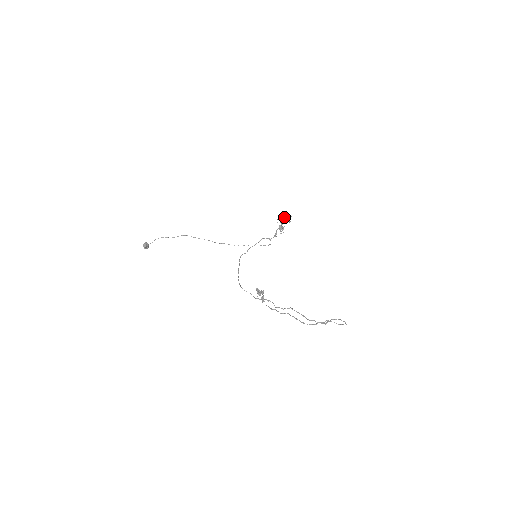
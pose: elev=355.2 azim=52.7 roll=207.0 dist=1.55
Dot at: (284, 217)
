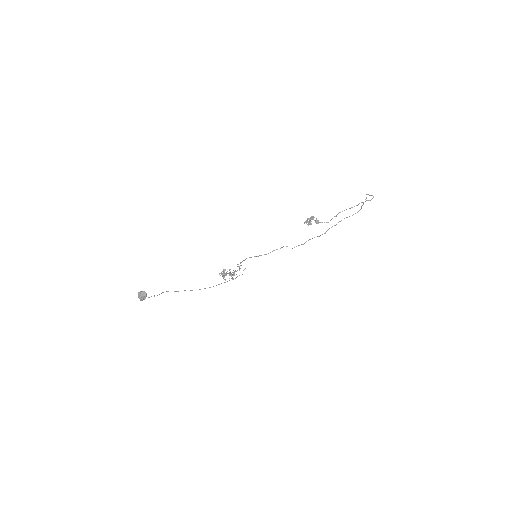
Dot at: occluded
